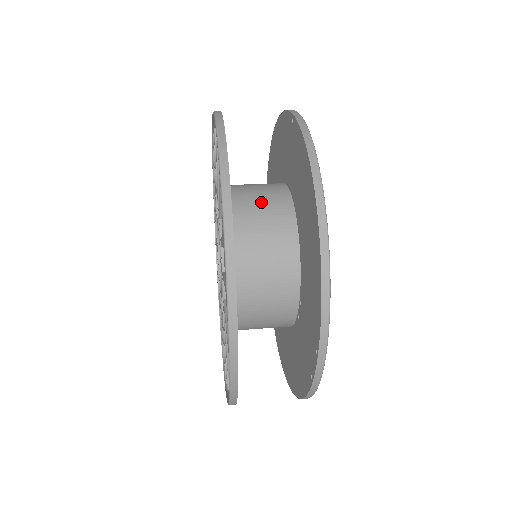
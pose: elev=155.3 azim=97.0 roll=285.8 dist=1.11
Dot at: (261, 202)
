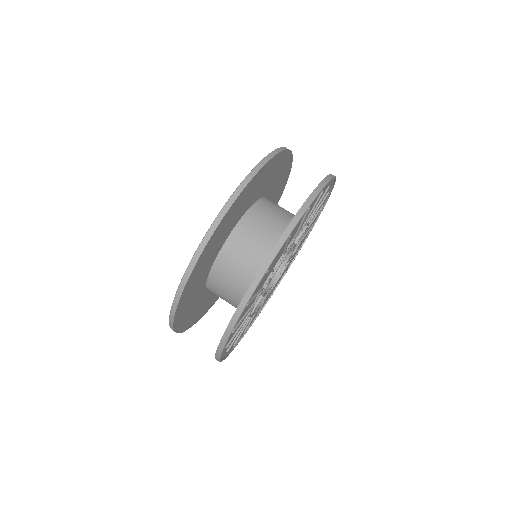
Dot at: (234, 279)
